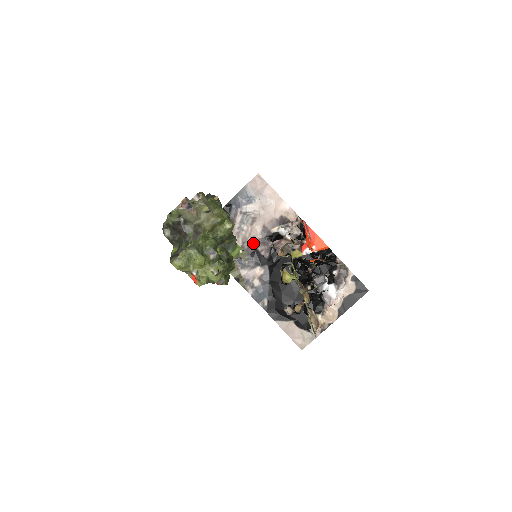
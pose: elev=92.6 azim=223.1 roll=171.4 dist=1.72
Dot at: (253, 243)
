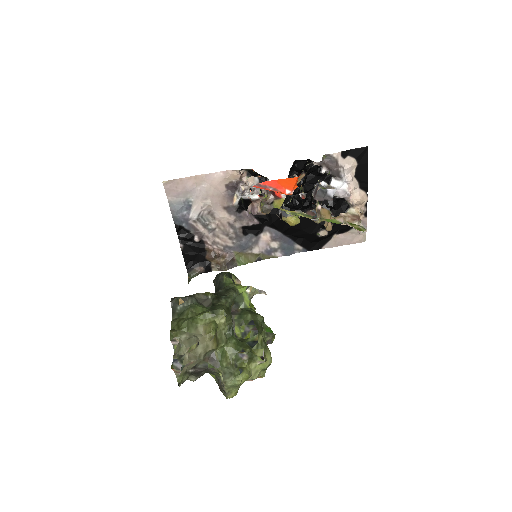
Dot at: (234, 227)
